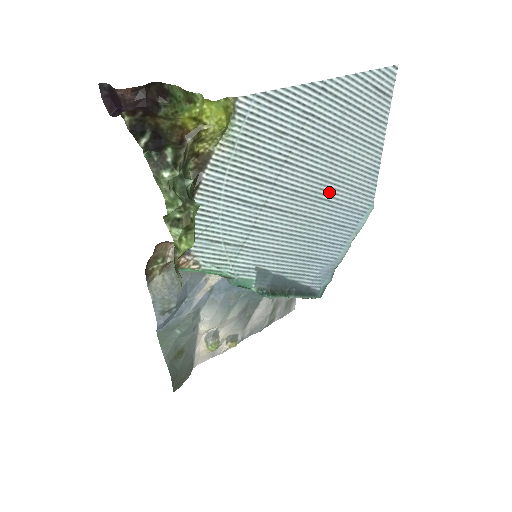
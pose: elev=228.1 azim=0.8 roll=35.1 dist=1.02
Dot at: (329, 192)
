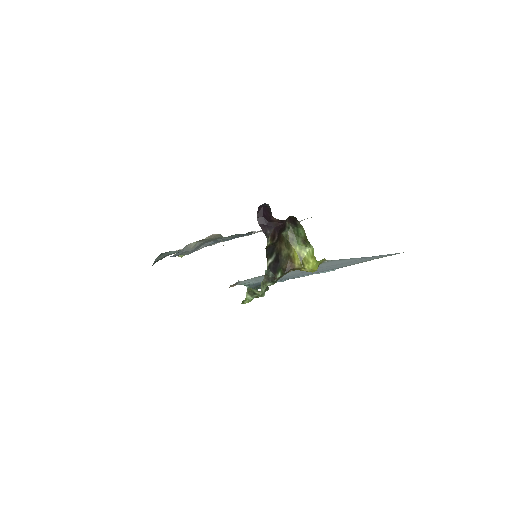
Dot at: (324, 269)
